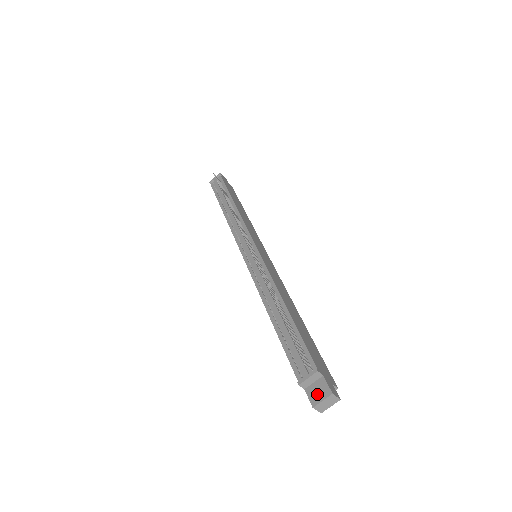
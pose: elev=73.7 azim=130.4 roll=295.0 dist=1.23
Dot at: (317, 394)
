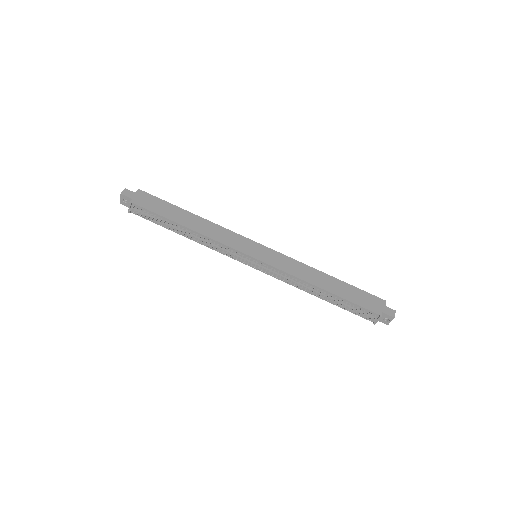
Dot at: (384, 318)
